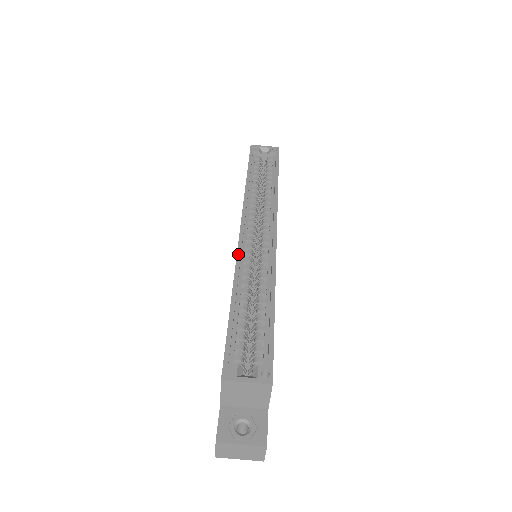
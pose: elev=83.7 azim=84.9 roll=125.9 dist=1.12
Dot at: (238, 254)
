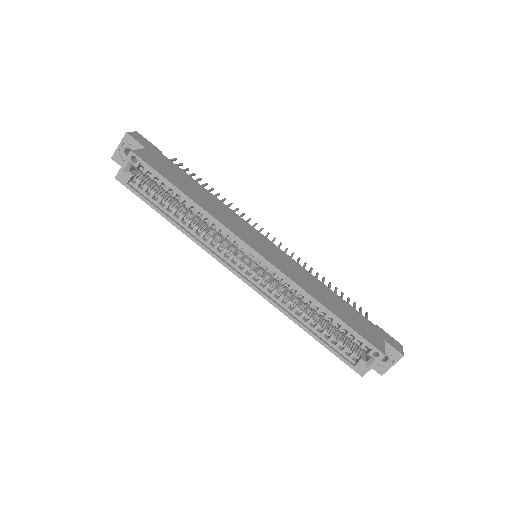
Dot at: (267, 300)
